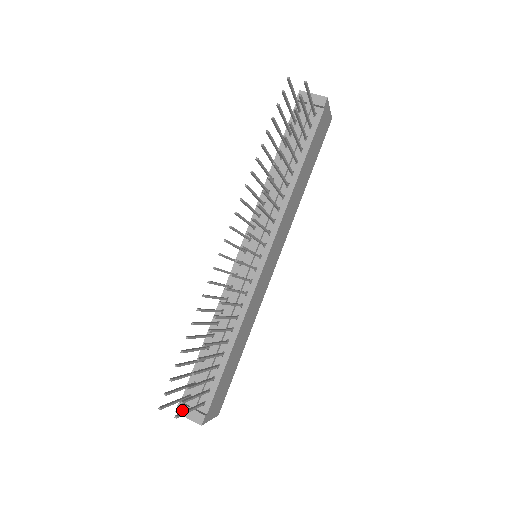
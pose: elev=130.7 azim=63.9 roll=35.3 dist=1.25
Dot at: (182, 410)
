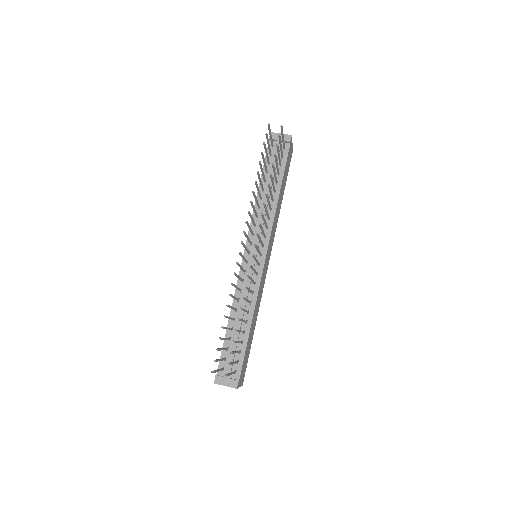
Dot at: (219, 380)
